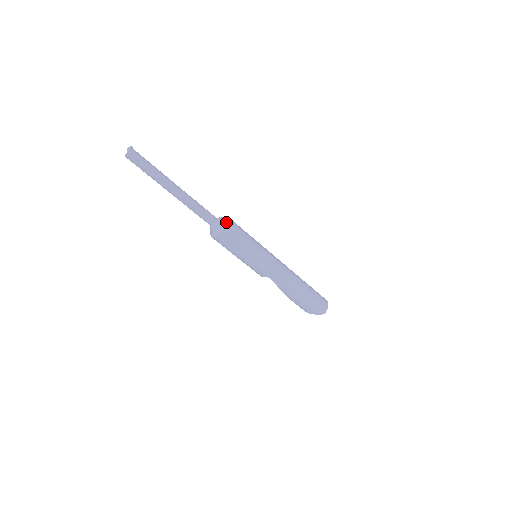
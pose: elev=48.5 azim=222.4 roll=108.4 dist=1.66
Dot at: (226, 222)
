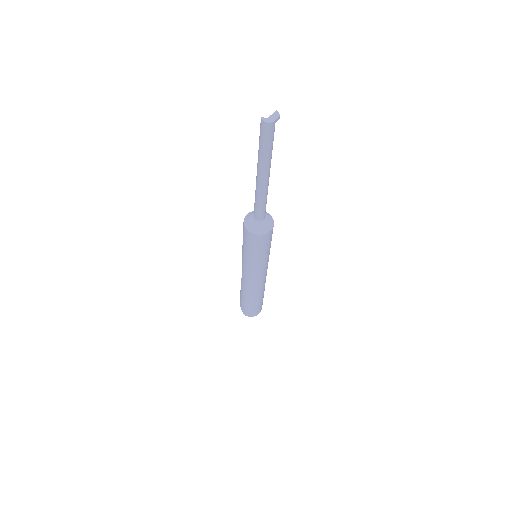
Dot at: (262, 232)
